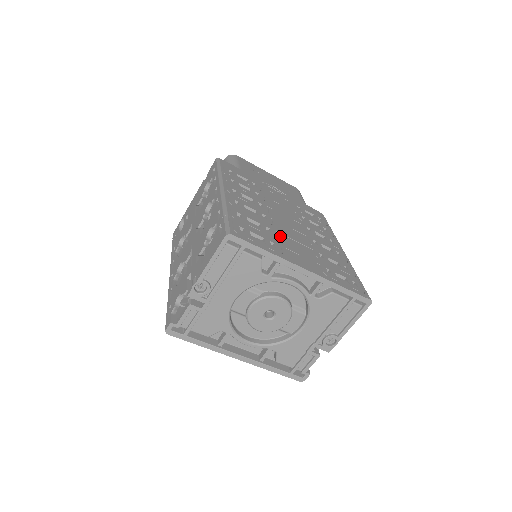
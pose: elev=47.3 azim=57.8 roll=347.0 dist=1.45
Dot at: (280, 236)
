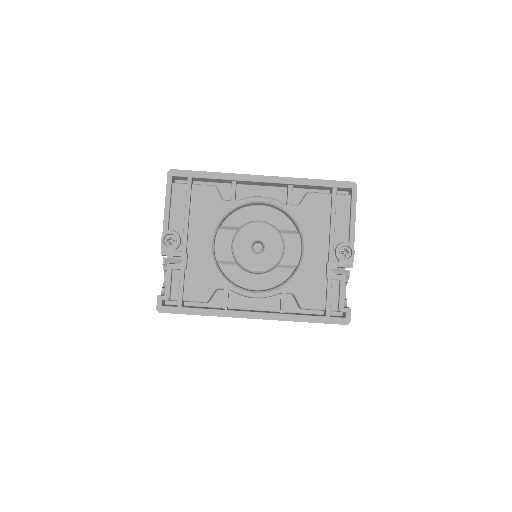
Dot at: occluded
